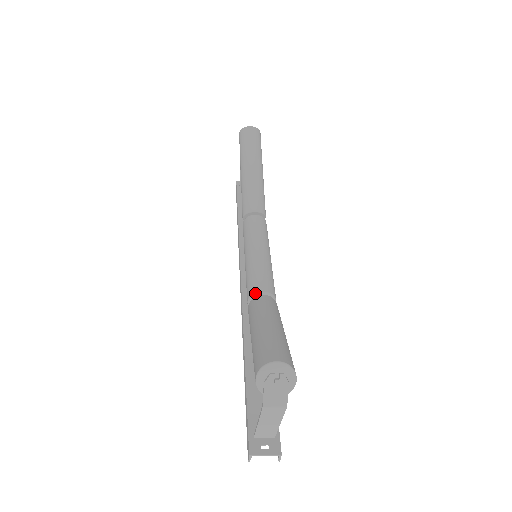
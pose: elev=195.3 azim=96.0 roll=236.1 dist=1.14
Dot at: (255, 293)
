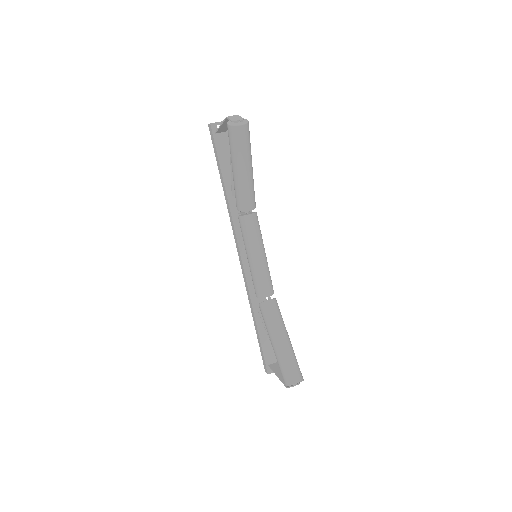
Dot at: occluded
